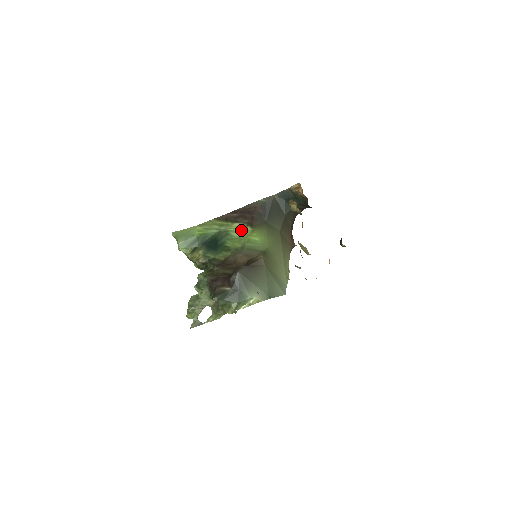
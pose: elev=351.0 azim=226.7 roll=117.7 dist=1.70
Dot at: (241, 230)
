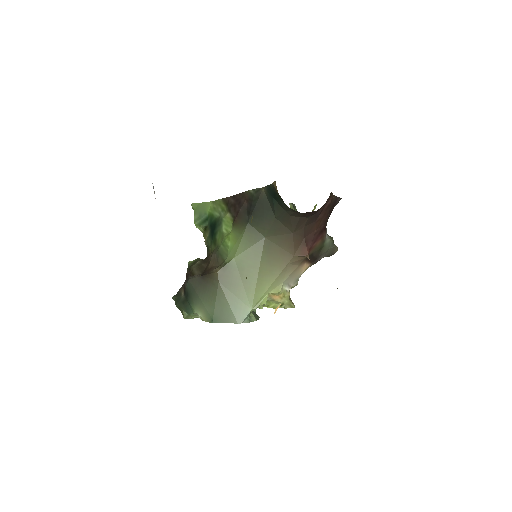
Dot at: (229, 224)
